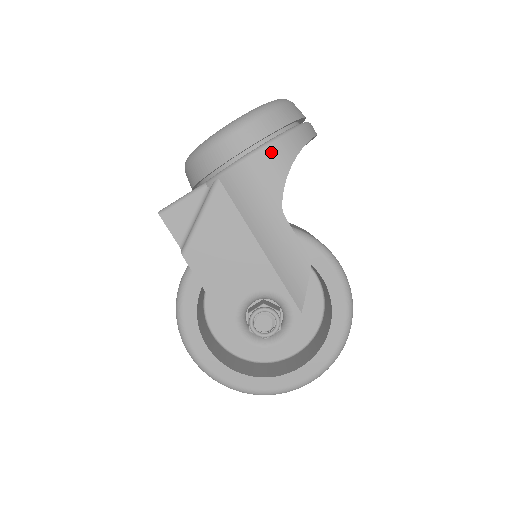
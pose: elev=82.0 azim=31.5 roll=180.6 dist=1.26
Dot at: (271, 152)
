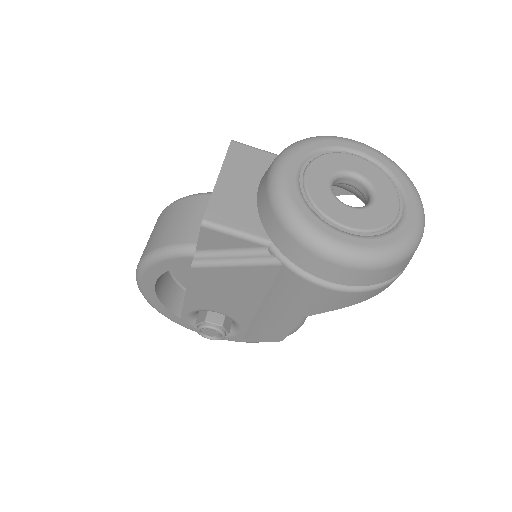
Dot at: (344, 296)
